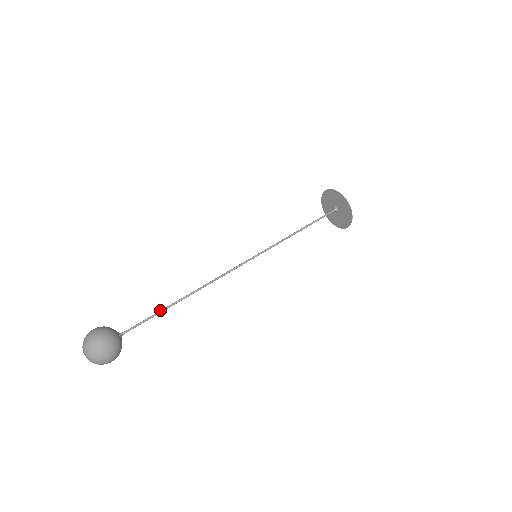
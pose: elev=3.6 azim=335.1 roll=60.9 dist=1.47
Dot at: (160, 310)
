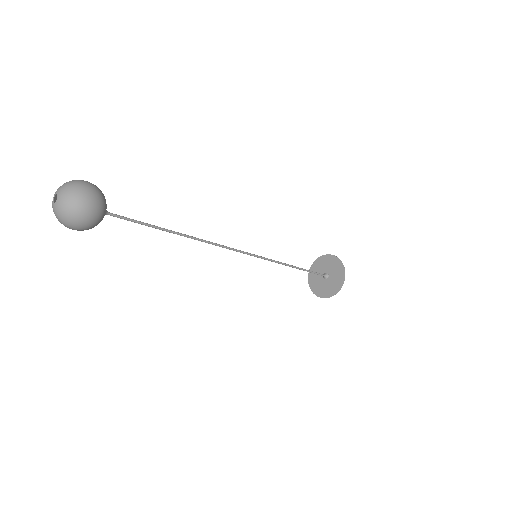
Dot at: occluded
